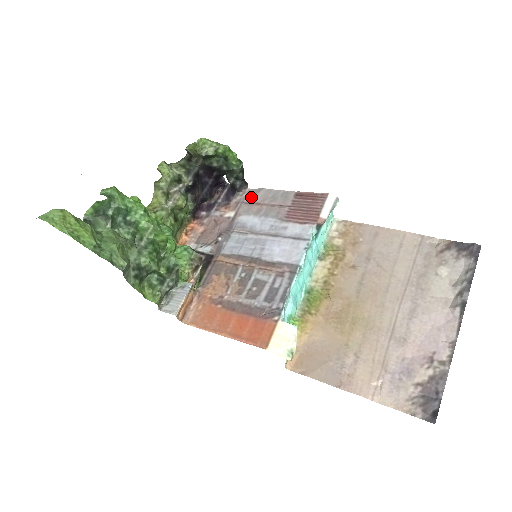
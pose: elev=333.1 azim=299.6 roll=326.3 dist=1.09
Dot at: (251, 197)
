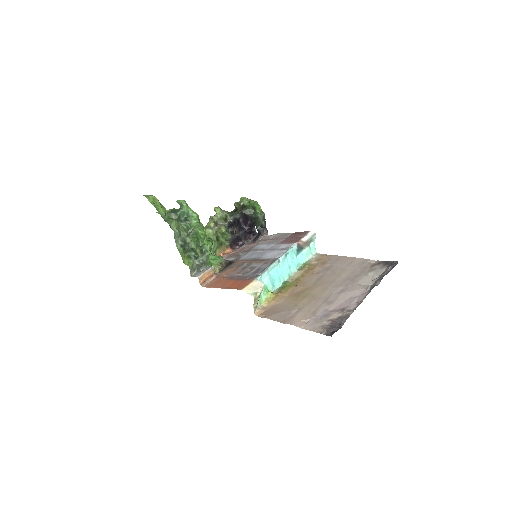
Dot at: (268, 238)
